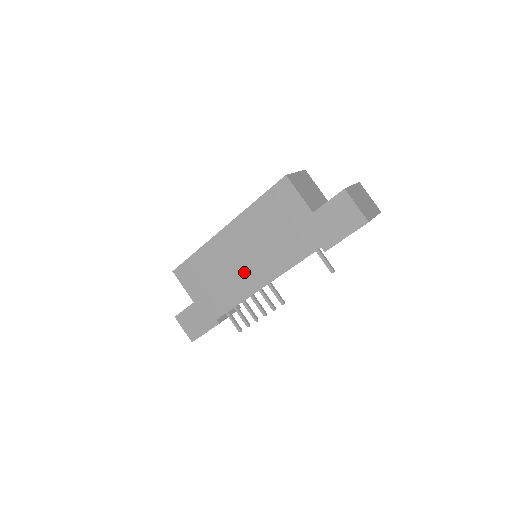
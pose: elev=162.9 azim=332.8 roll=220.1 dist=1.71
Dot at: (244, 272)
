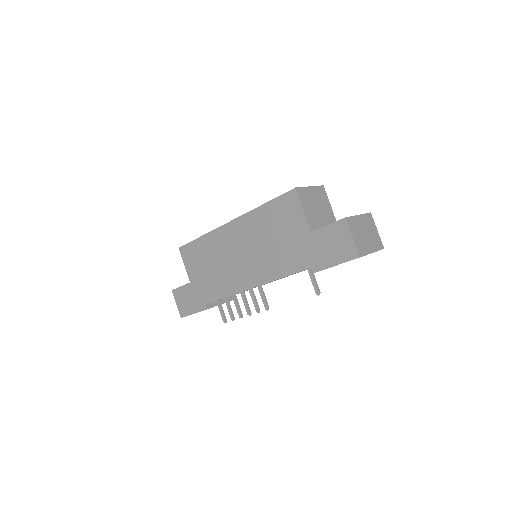
Dot at: (238, 269)
